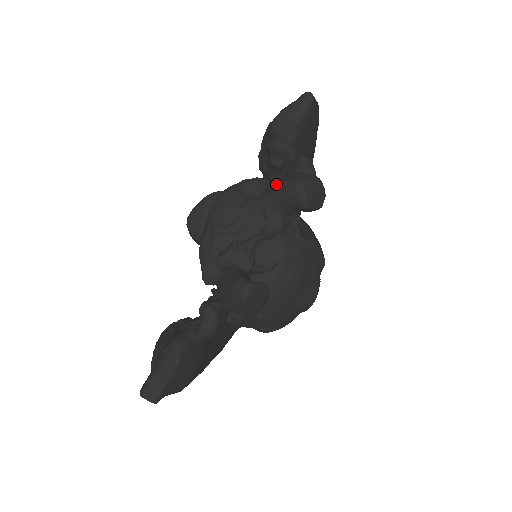
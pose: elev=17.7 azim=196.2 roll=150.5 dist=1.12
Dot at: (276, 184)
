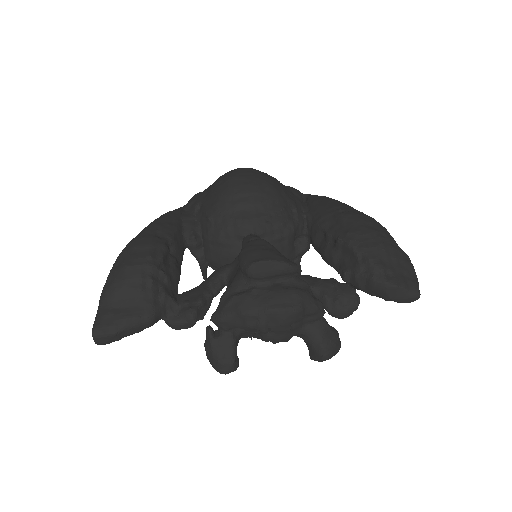
Dot at: (322, 336)
